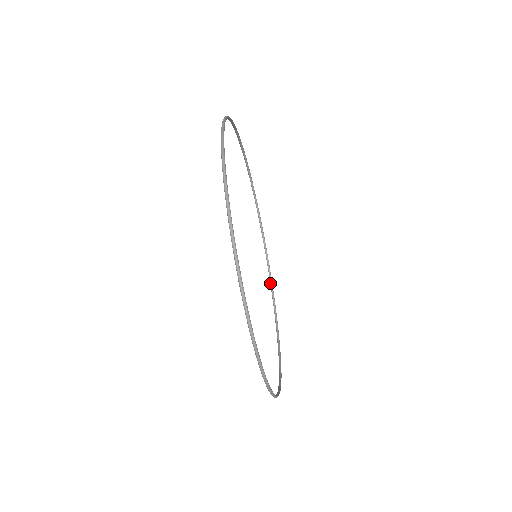
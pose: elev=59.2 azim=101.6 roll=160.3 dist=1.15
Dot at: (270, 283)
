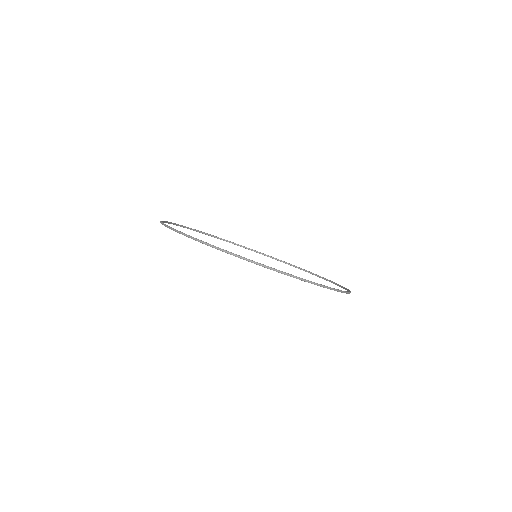
Dot at: occluded
